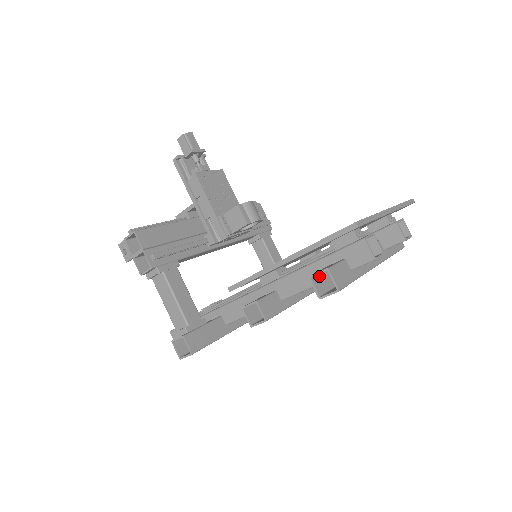
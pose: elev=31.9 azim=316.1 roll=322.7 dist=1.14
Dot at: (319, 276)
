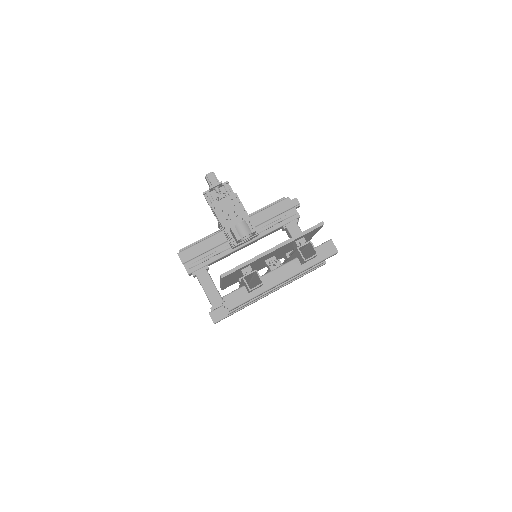
Dot at: occluded
